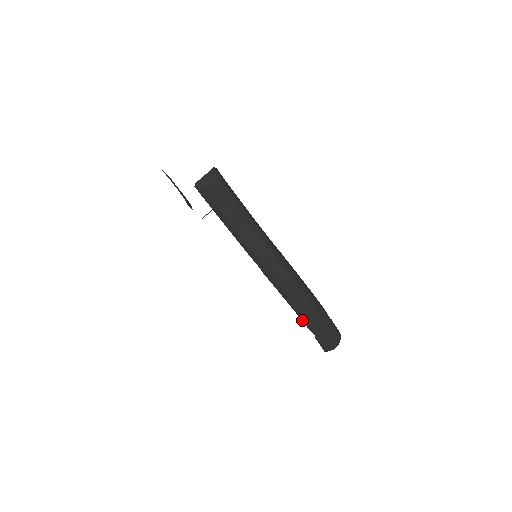
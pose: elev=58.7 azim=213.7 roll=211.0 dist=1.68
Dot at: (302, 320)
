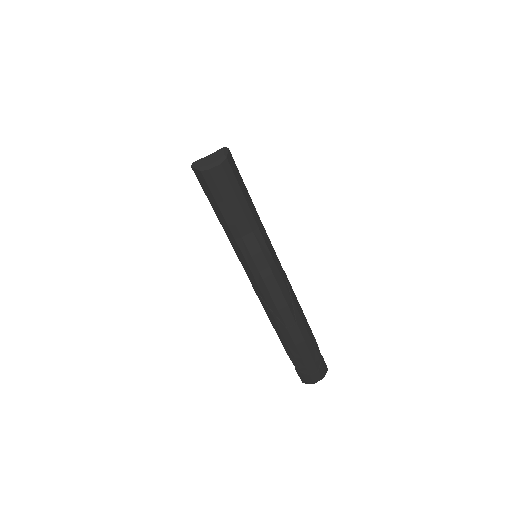
Dot at: (286, 350)
